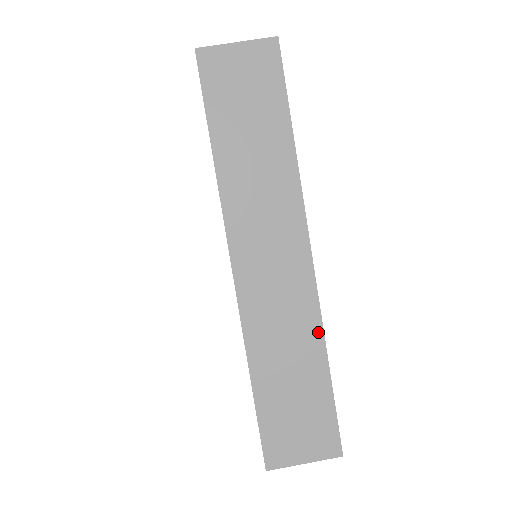
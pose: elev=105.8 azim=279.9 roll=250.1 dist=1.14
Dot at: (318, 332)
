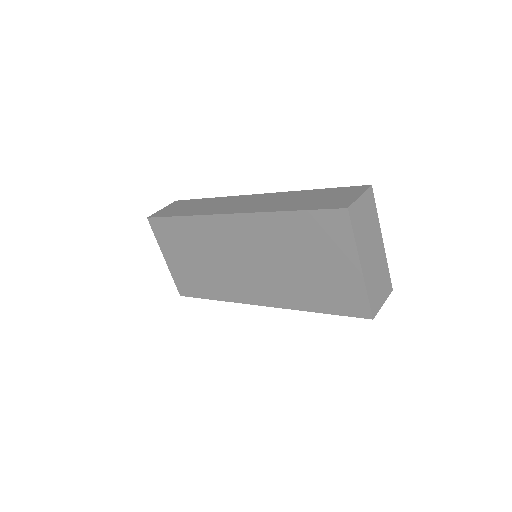
Dot at: (293, 192)
